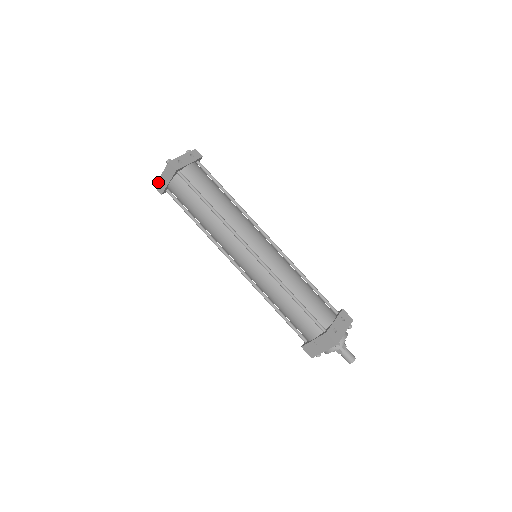
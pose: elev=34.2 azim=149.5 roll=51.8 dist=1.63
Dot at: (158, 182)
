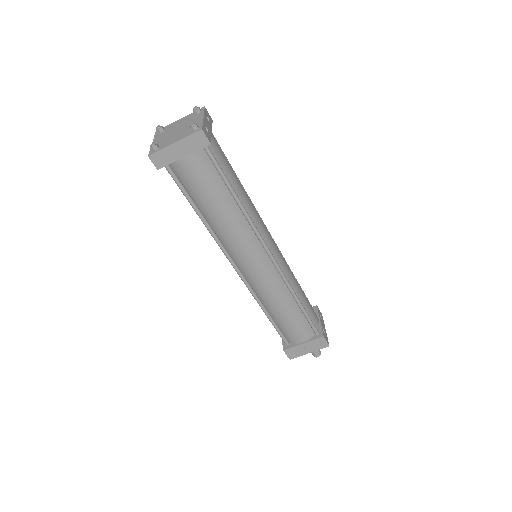
Dot at: (161, 151)
